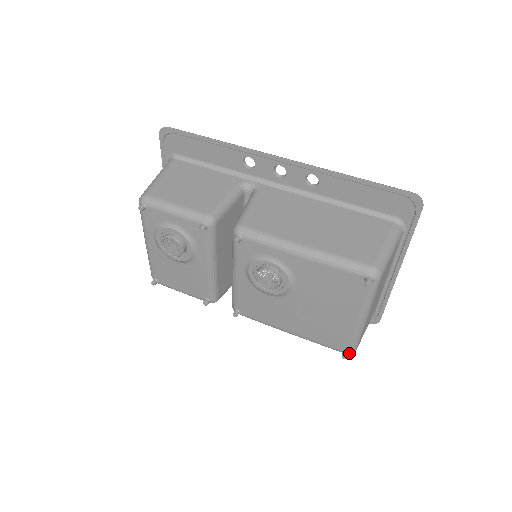
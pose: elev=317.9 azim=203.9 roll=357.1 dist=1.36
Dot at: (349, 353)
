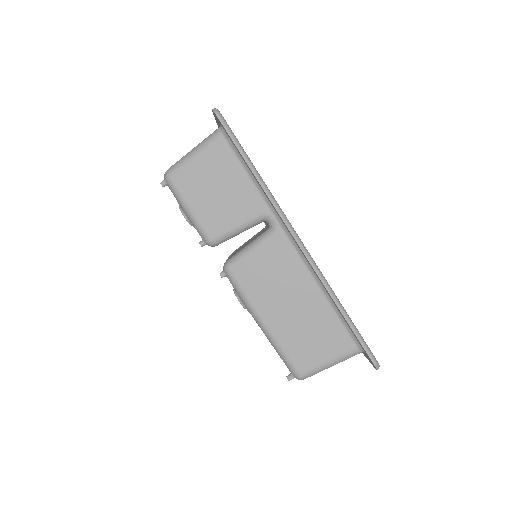
Dot at: occluded
